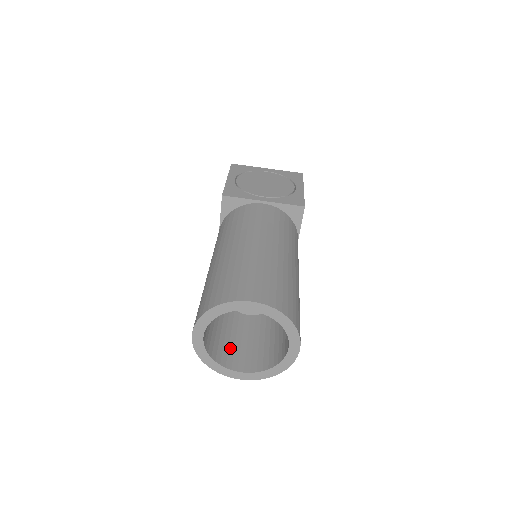
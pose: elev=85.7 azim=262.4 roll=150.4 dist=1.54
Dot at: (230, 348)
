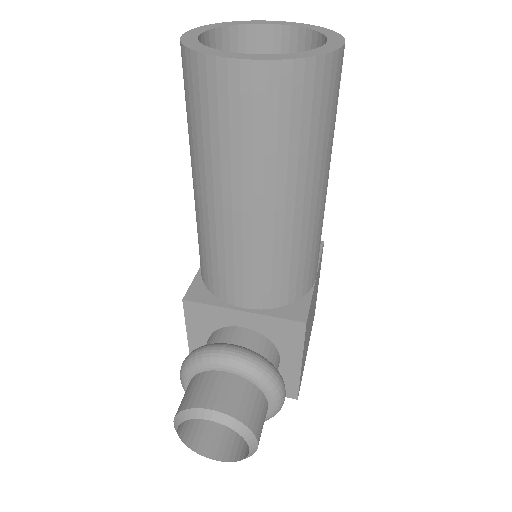
Dot at: occluded
